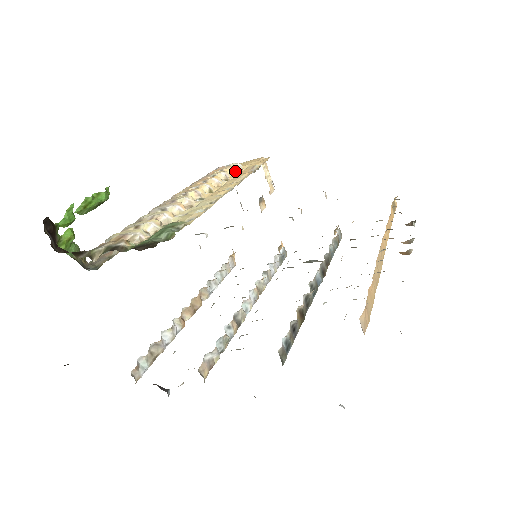
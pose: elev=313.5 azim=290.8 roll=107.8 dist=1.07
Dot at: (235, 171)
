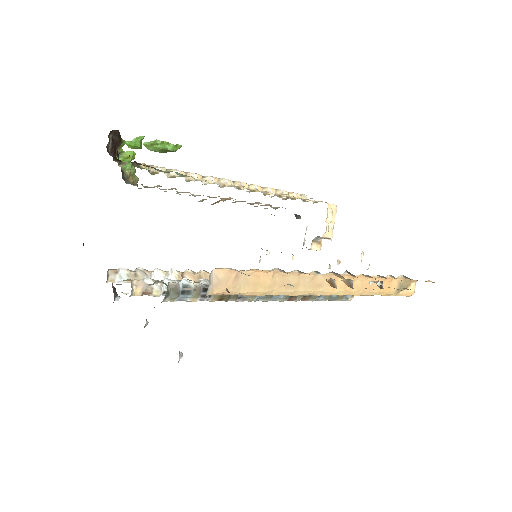
Dot at: (297, 197)
